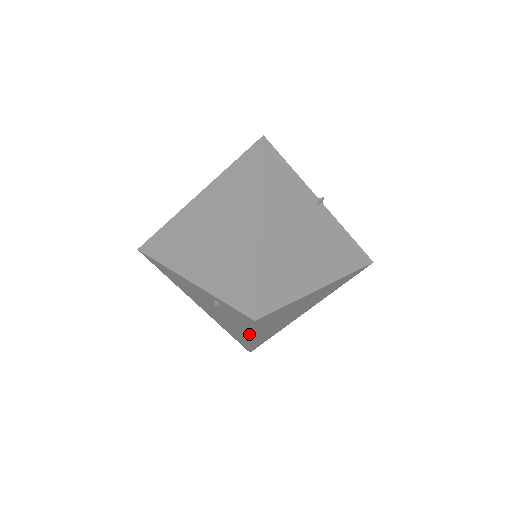
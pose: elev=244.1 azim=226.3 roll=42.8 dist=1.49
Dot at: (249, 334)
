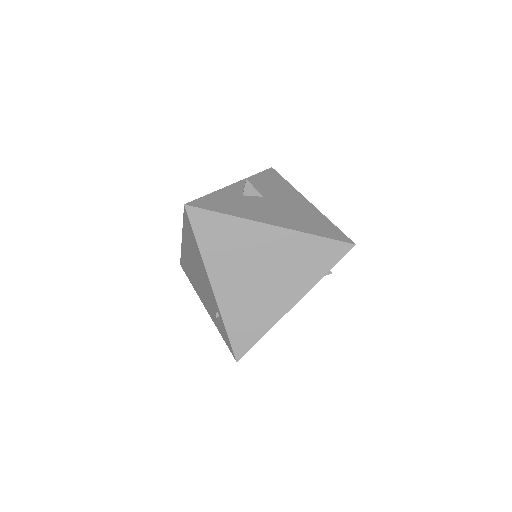
Dot at: (211, 316)
